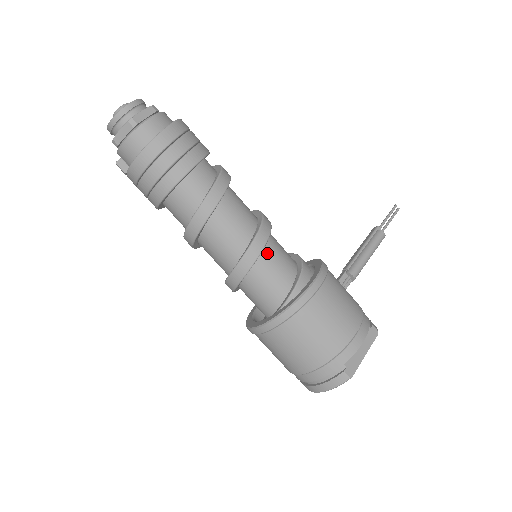
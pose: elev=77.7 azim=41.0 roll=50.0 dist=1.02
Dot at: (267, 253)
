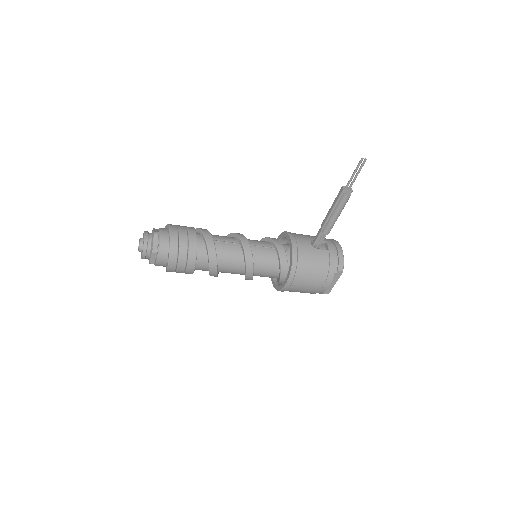
Dot at: (257, 272)
